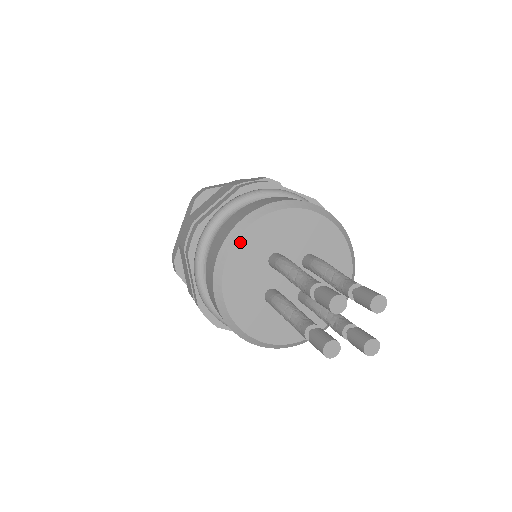
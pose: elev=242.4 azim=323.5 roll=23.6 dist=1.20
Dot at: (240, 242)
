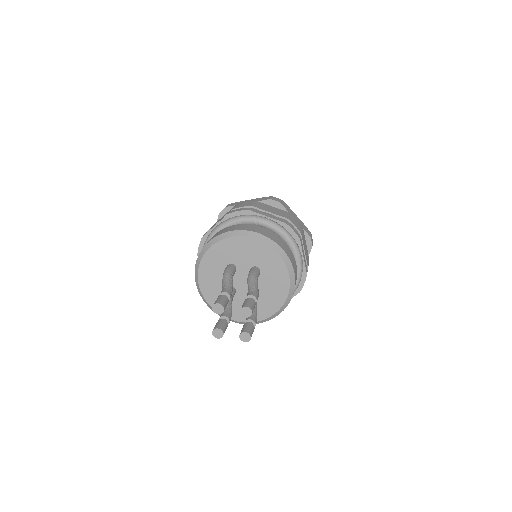
Dot at: (207, 256)
